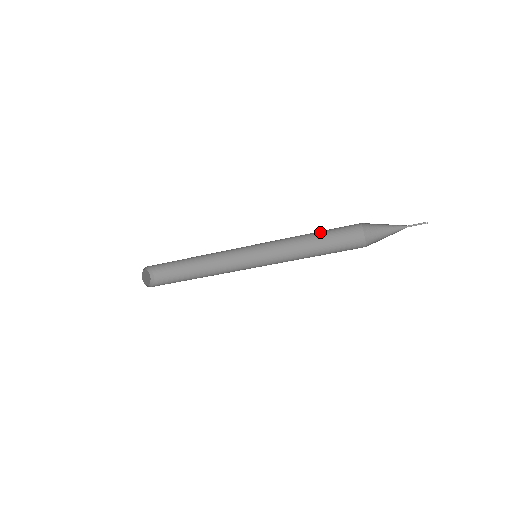
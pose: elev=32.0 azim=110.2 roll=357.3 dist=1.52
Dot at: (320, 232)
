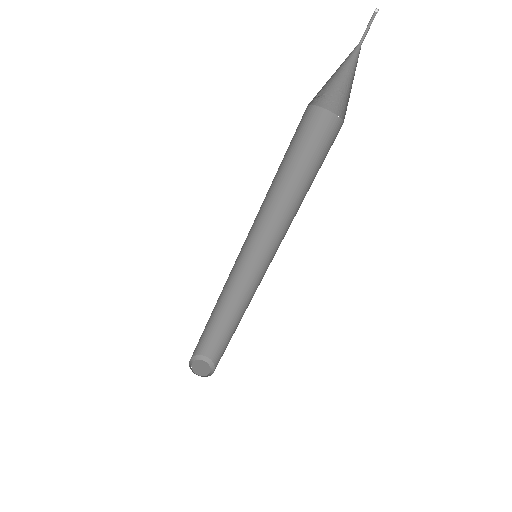
Dot at: (293, 166)
